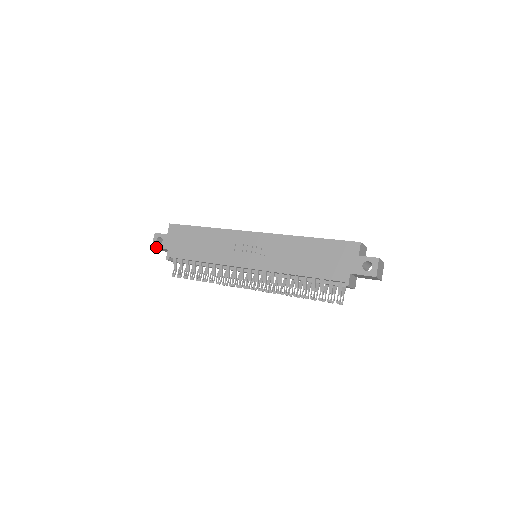
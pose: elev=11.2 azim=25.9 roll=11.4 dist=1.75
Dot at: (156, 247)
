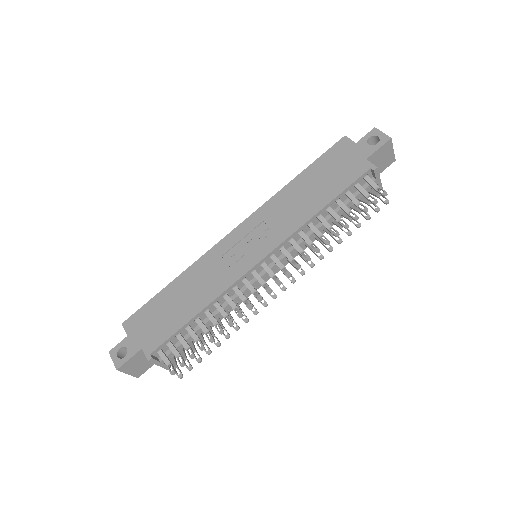
Dot at: (123, 363)
